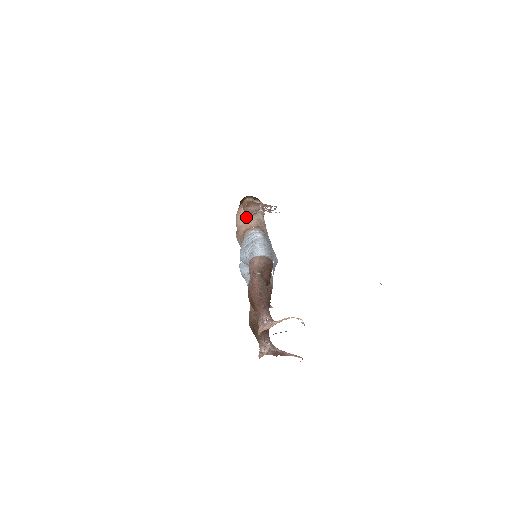
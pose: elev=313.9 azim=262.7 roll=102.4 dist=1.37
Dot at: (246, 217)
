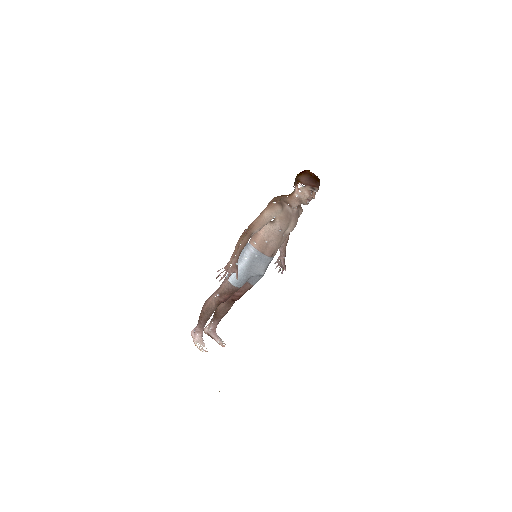
Dot at: occluded
